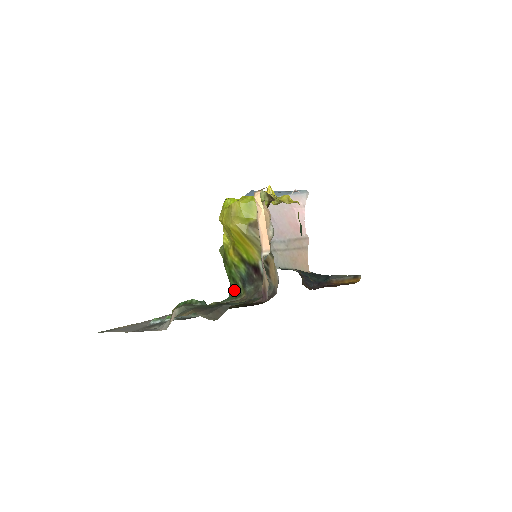
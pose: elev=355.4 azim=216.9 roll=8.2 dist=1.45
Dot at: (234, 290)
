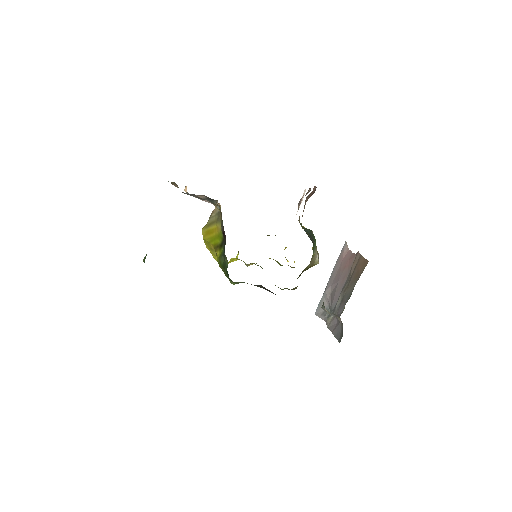
Dot at: occluded
